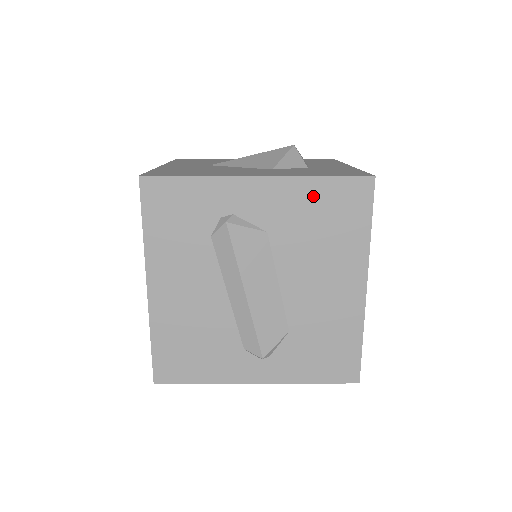
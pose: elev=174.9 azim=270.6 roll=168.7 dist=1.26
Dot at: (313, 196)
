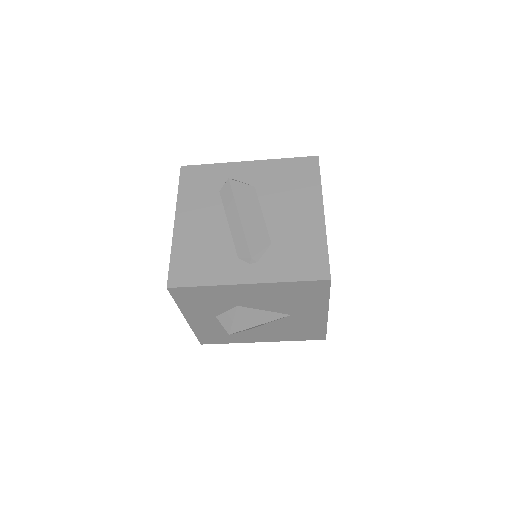
Dot at: (282, 167)
